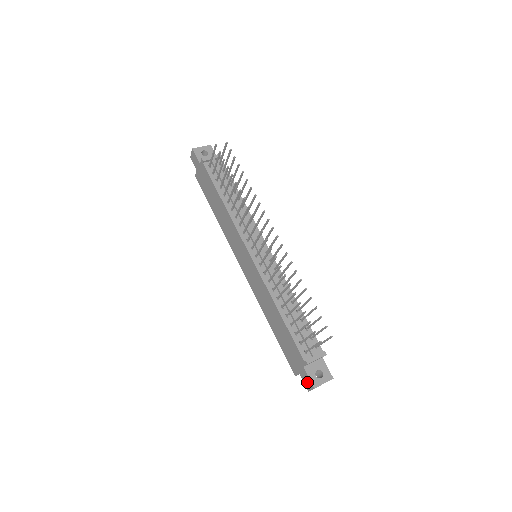
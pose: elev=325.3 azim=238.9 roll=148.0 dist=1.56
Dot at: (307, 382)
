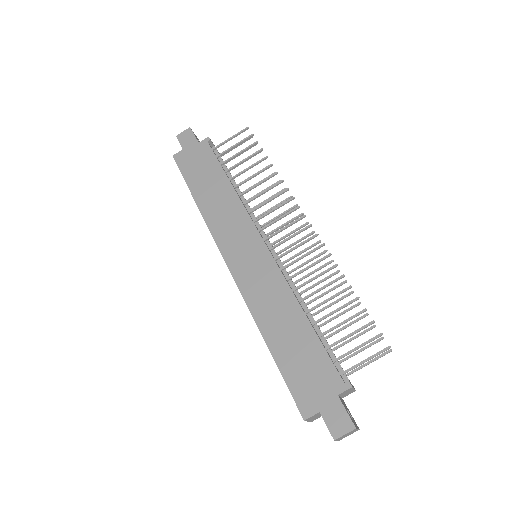
Dot at: (339, 421)
